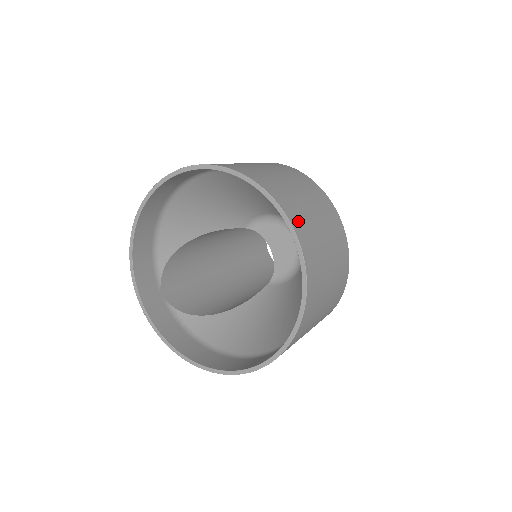
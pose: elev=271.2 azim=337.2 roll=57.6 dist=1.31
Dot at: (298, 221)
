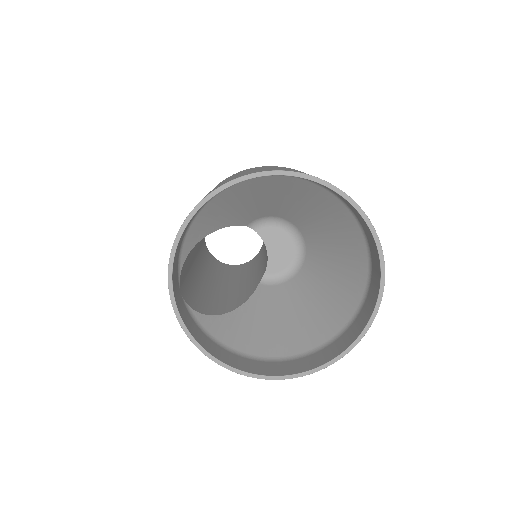
Dot at: occluded
